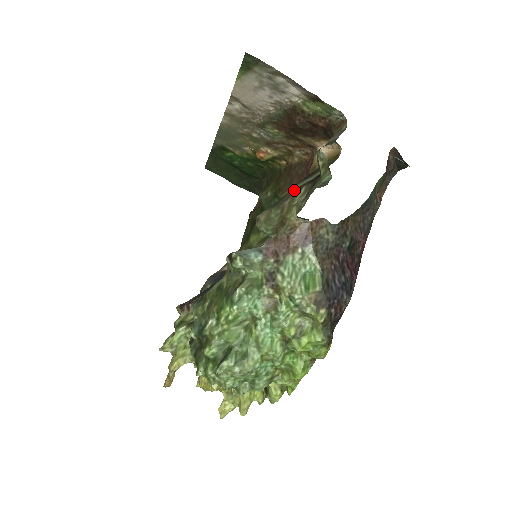
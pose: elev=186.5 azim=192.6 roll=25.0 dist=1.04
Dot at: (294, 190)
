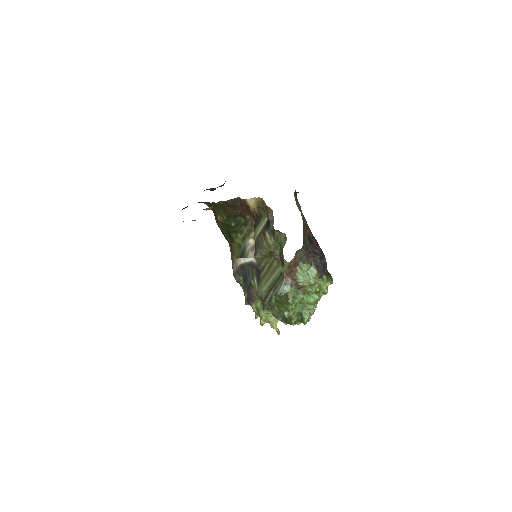
Dot at: (261, 235)
